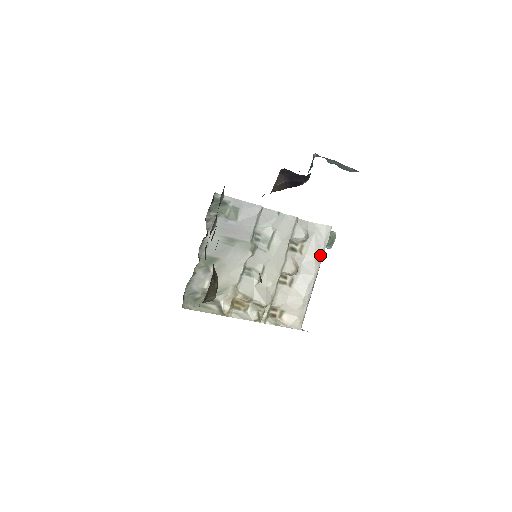
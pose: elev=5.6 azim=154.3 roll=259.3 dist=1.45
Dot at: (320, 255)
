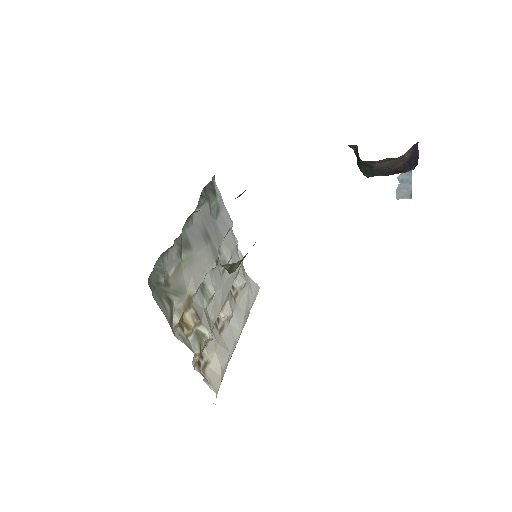
Dot at: (248, 312)
